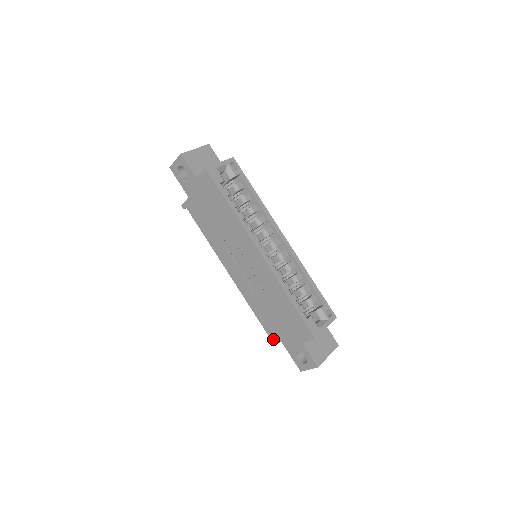
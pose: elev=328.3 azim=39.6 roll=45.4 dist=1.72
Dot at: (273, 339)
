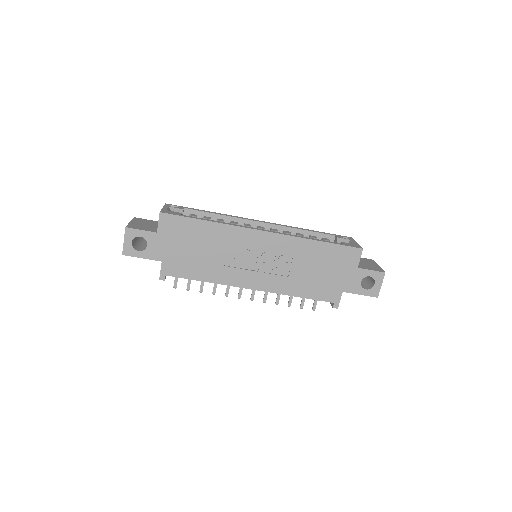
Dot at: (334, 300)
